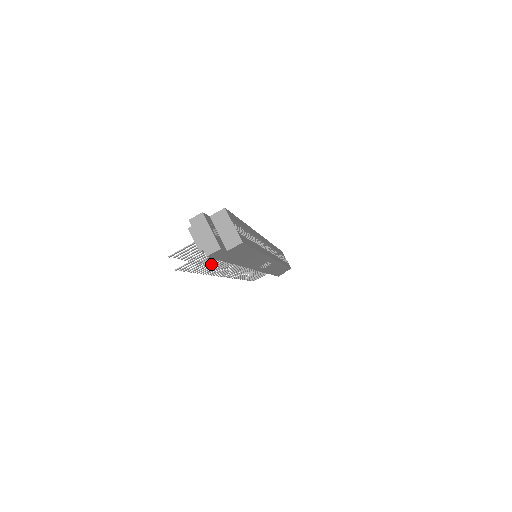
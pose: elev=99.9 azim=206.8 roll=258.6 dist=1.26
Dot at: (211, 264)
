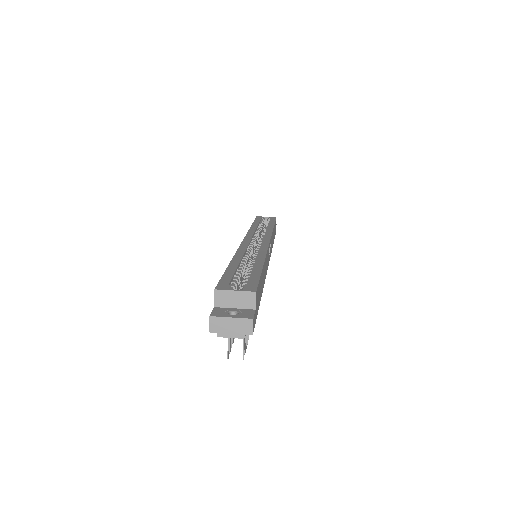
Dot at: occluded
